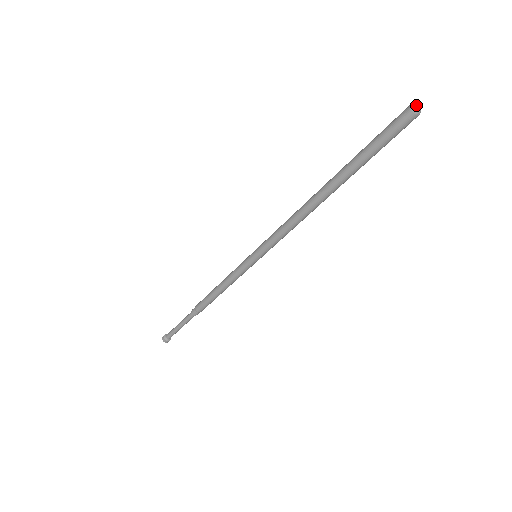
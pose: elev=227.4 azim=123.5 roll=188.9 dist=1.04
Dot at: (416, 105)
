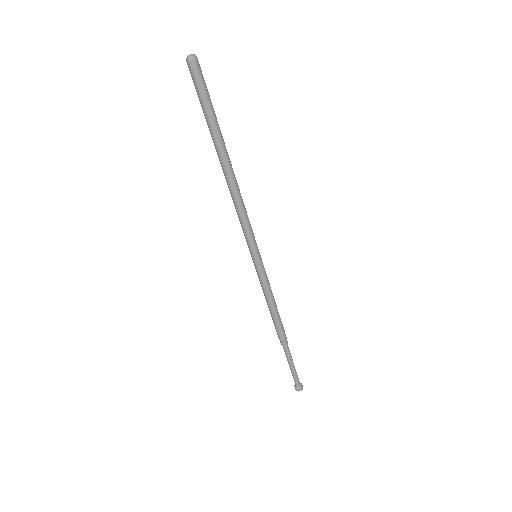
Dot at: (187, 56)
